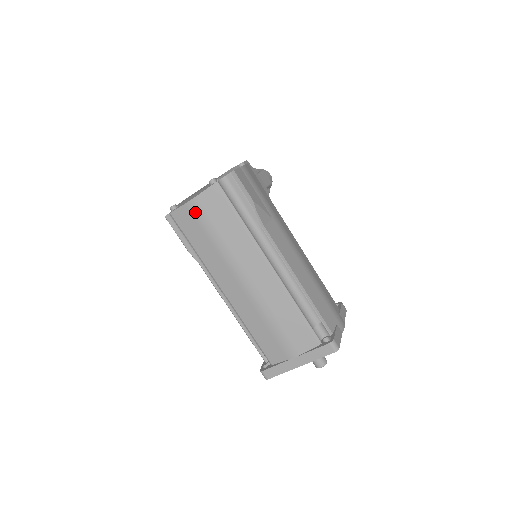
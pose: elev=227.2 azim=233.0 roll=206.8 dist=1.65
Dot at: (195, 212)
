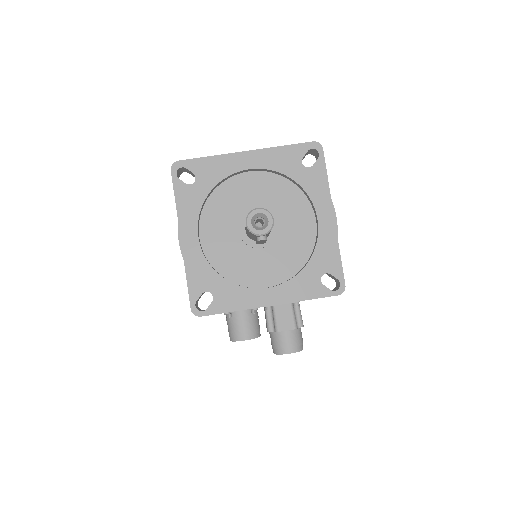
Dot at: occluded
